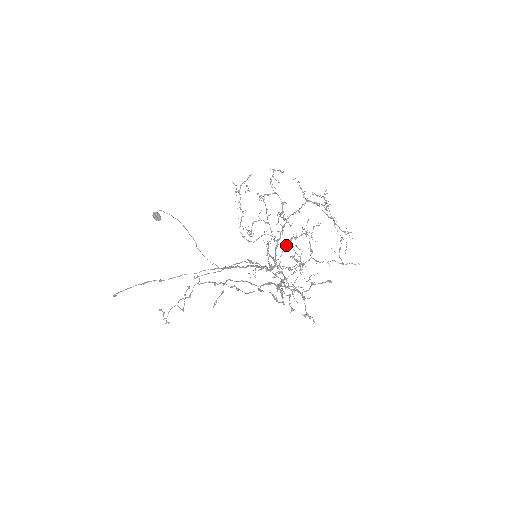
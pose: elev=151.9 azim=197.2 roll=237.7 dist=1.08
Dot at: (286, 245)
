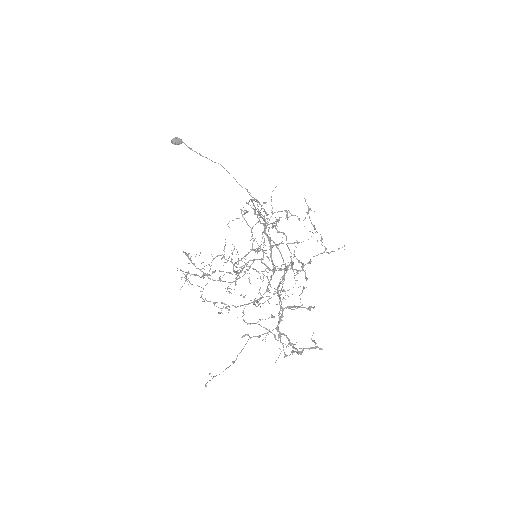
Dot at: (256, 306)
